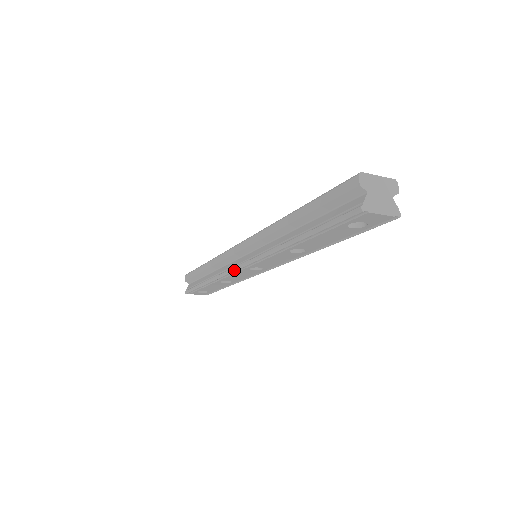
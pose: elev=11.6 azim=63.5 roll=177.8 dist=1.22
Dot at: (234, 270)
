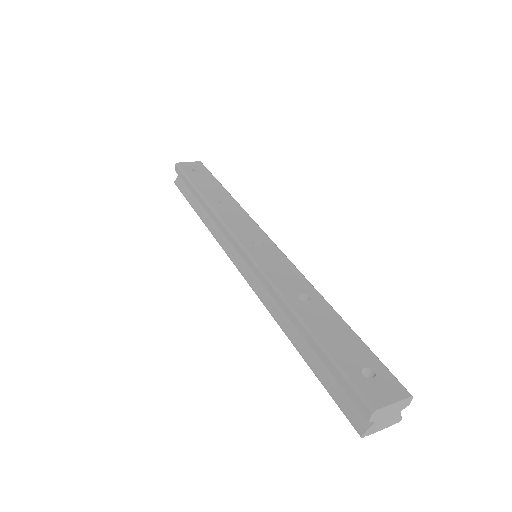
Dot at: (230, 259)
